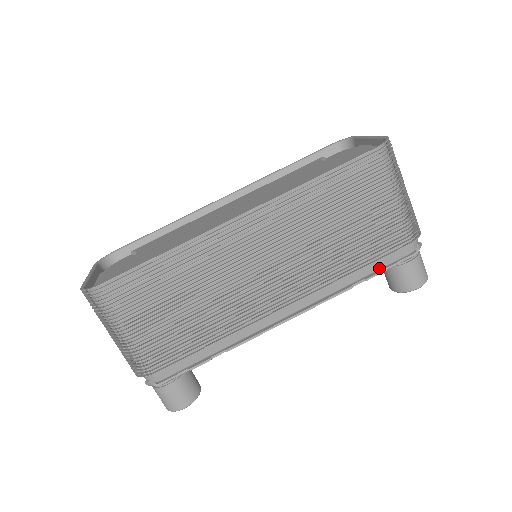
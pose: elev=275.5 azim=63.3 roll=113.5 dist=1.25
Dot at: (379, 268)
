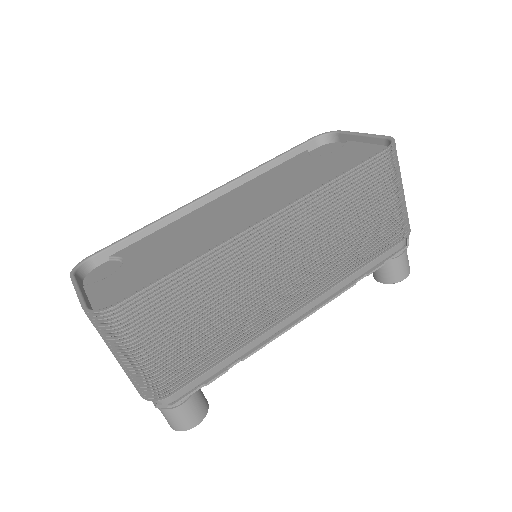
Dot at: (378, 263)
